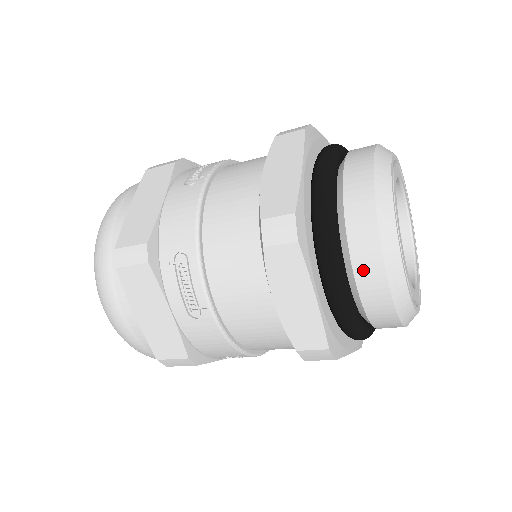
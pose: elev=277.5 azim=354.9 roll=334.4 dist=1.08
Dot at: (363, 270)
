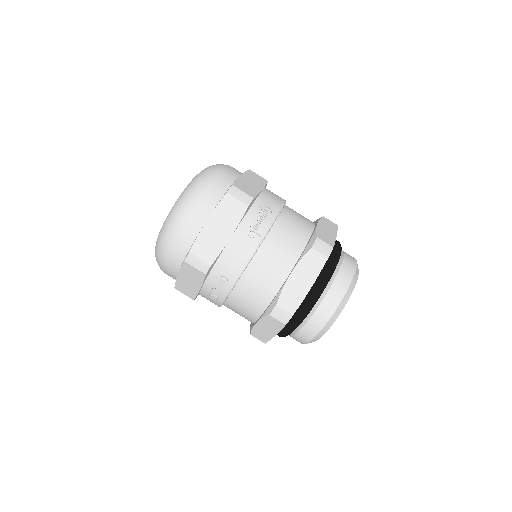
Dot at: (302, 335)
